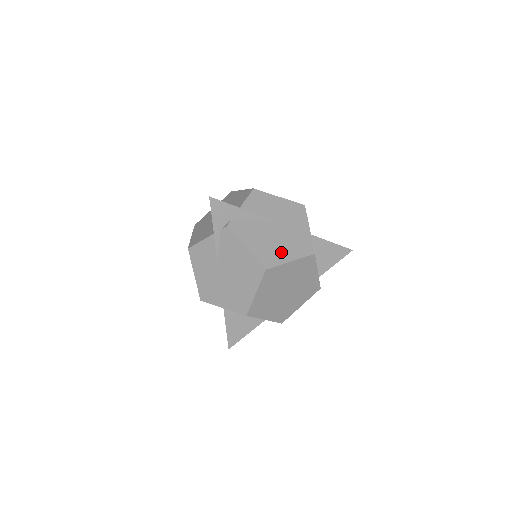
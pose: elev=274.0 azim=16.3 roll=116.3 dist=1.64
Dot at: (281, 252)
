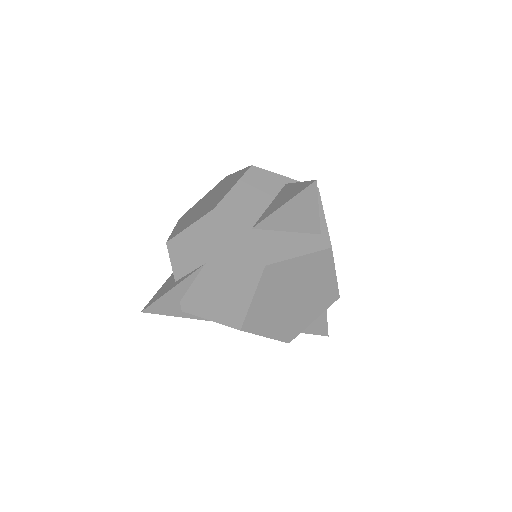
Dot at: (237, 296)
